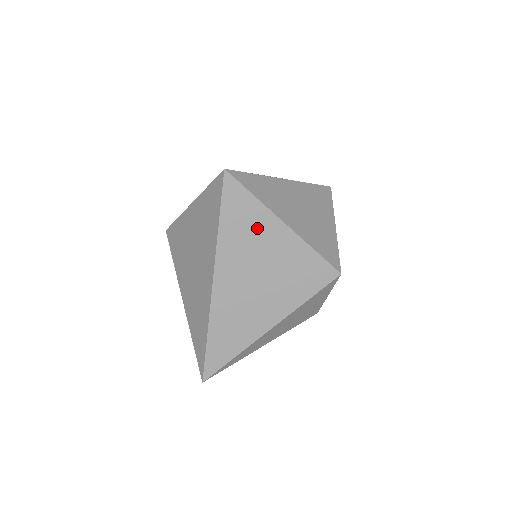
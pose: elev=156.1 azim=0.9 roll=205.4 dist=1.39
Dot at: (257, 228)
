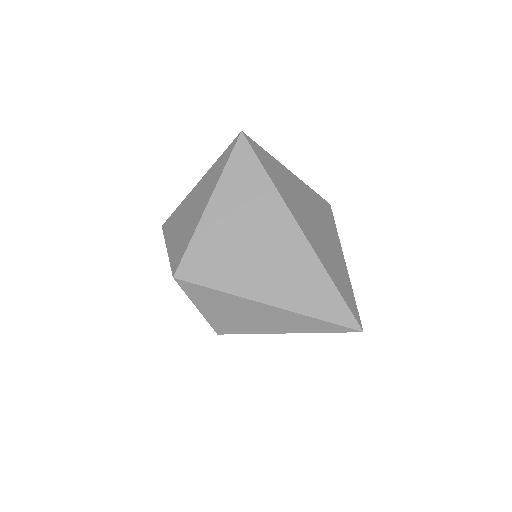
Dot at: (284, 176)
